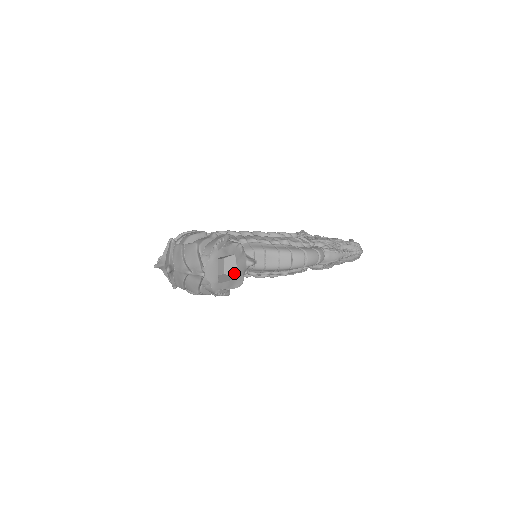
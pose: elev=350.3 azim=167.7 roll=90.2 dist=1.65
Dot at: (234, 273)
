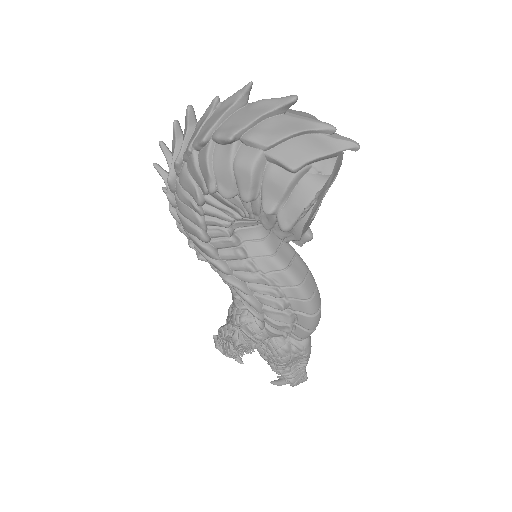
Dot at: occluded
